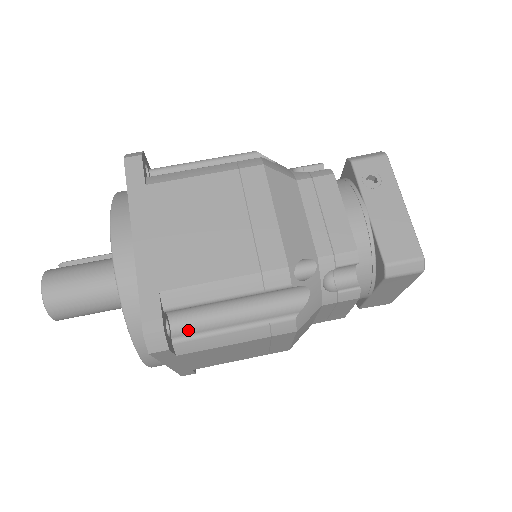
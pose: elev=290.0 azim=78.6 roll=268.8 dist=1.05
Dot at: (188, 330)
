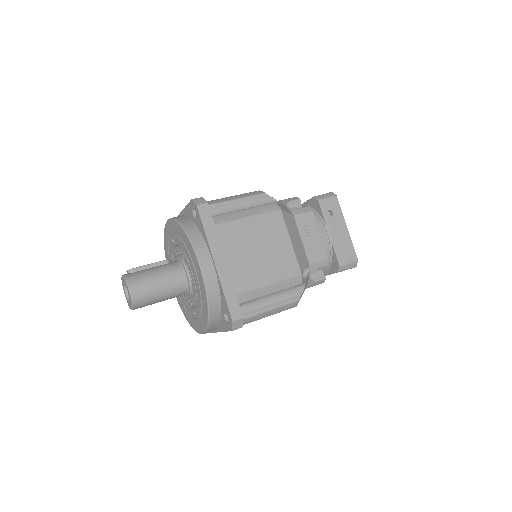
Dot at: (244, 313)
